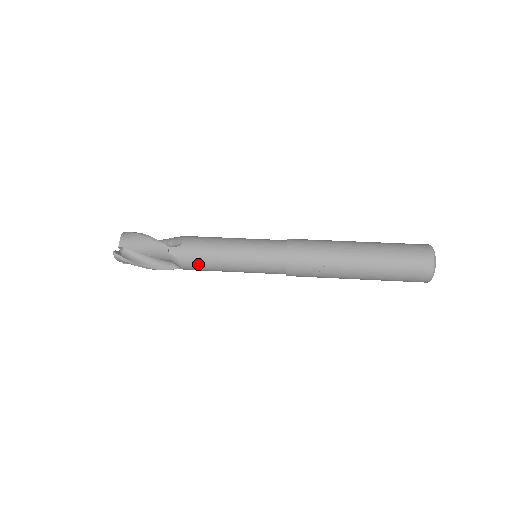
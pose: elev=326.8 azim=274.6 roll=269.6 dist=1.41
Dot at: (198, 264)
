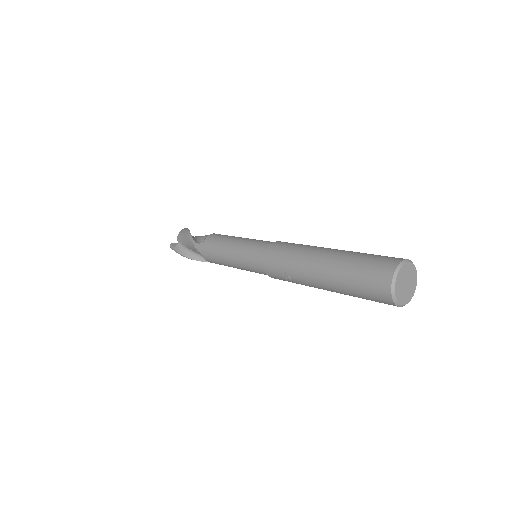
Dot at: (213, 260)
